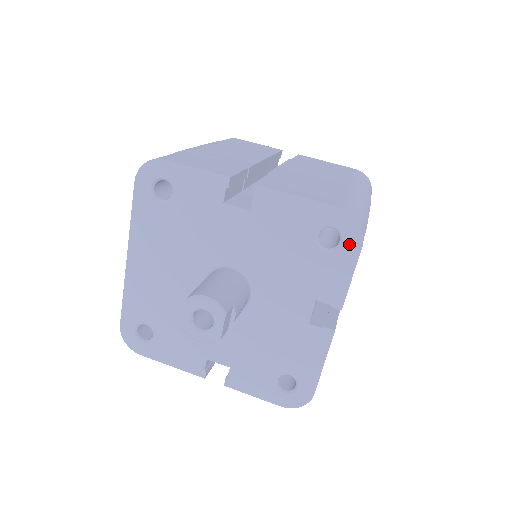
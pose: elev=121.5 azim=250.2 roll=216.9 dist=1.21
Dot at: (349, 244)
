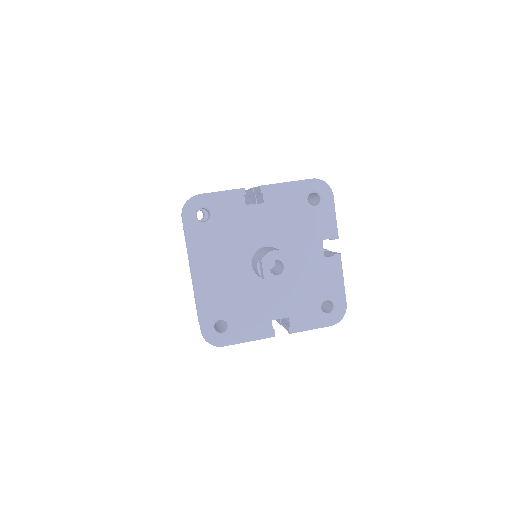
Dot at: (326, 197)
